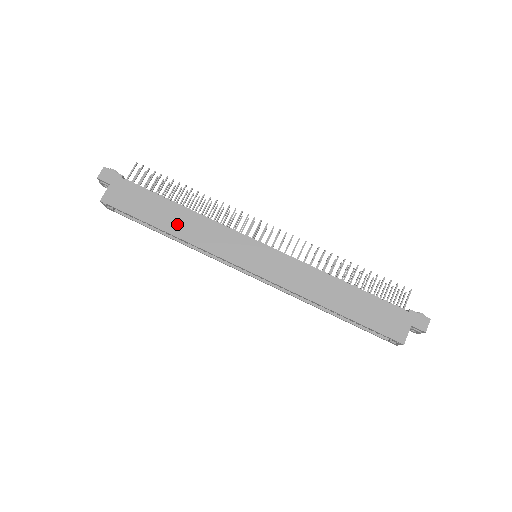
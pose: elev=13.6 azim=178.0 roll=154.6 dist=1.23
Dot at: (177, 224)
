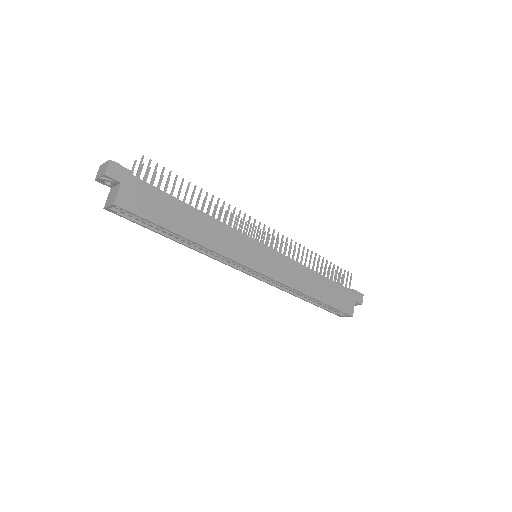
Dot at: (197, 230)
